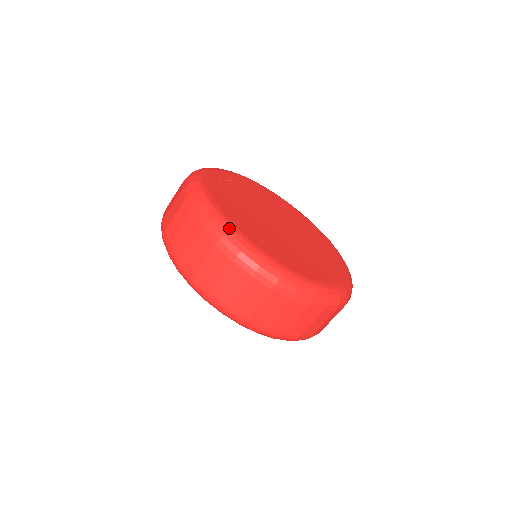
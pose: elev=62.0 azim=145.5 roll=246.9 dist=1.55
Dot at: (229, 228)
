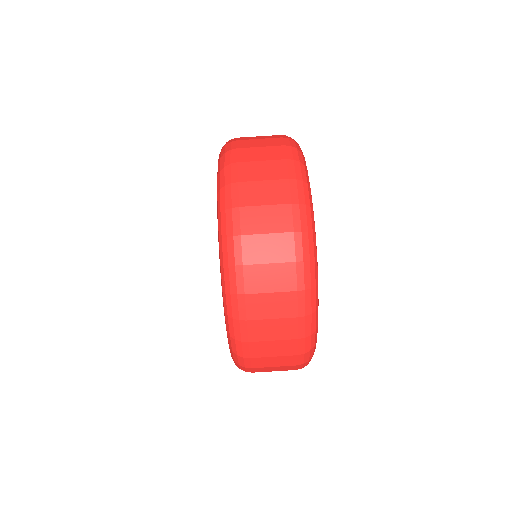
Dot at: (306, 166)
